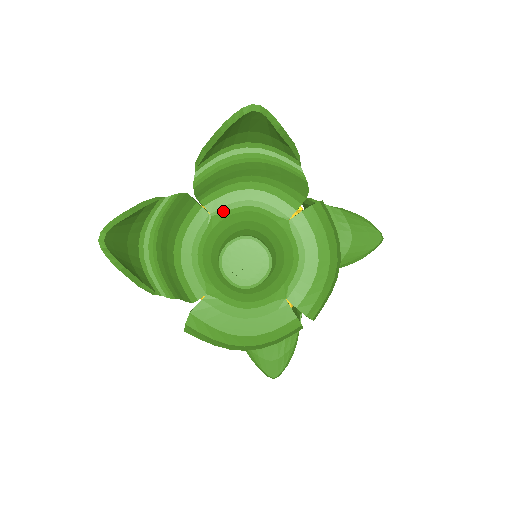
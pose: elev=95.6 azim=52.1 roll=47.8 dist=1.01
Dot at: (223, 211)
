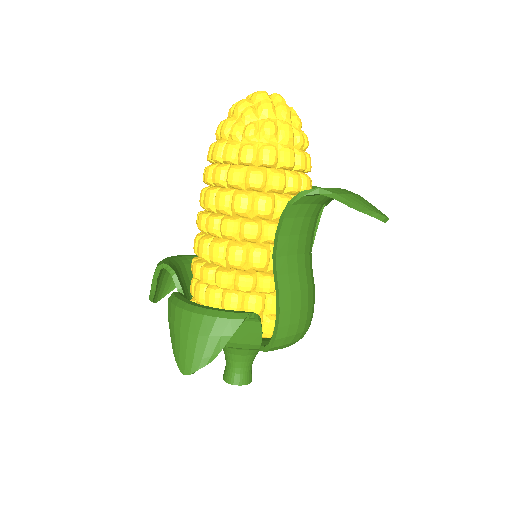
Dot at: occluded
